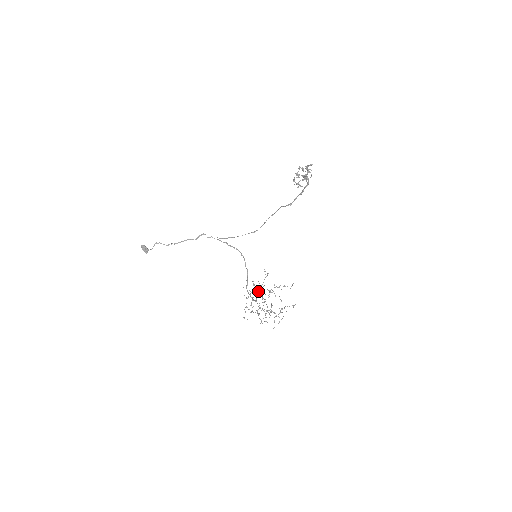
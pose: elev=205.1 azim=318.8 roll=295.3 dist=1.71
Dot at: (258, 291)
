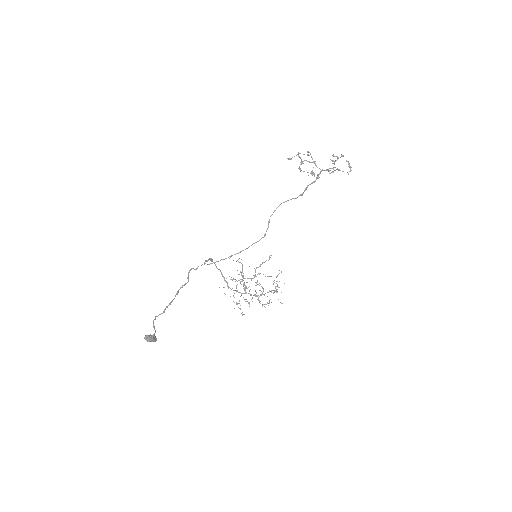
Dot at: (244, 283)
